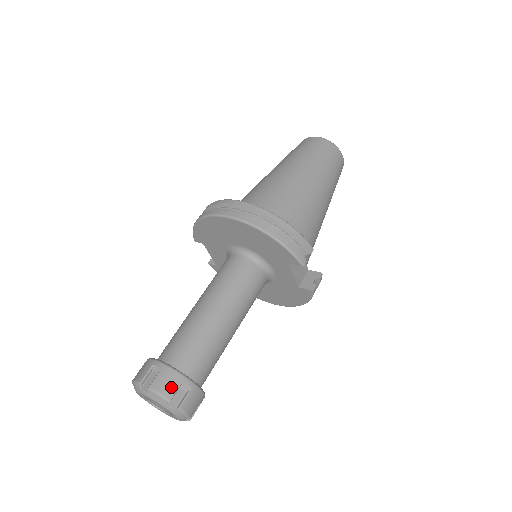
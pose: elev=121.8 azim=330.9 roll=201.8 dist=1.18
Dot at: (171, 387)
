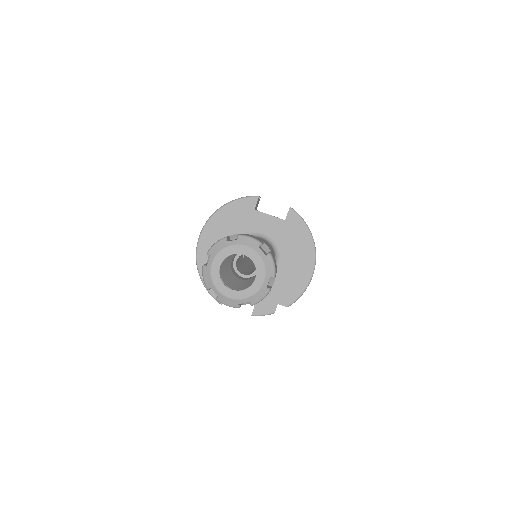
Dot at: occluded
